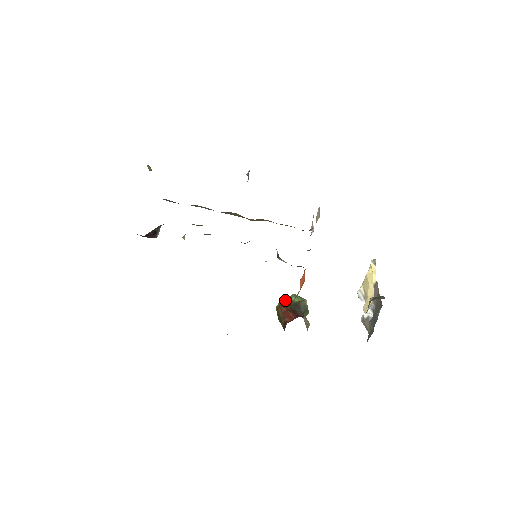
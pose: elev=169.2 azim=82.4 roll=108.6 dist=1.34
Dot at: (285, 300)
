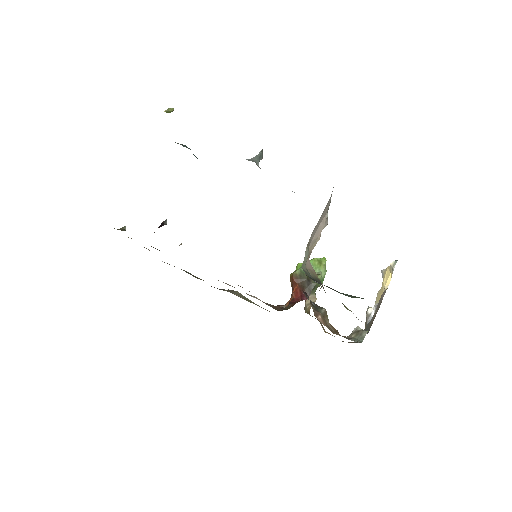
Dot at: (300, 270)
